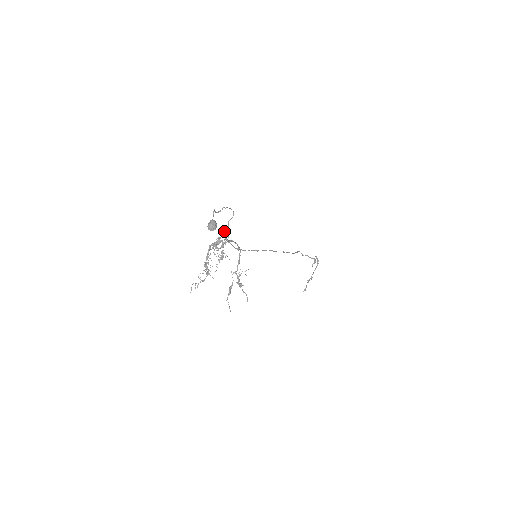
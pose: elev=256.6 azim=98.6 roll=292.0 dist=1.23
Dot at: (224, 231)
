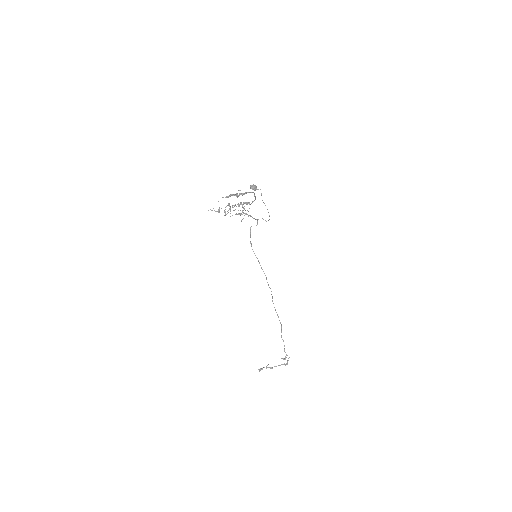
Dot at: occluded
